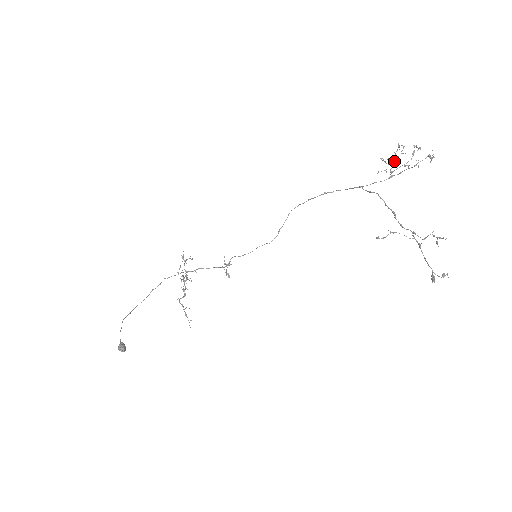
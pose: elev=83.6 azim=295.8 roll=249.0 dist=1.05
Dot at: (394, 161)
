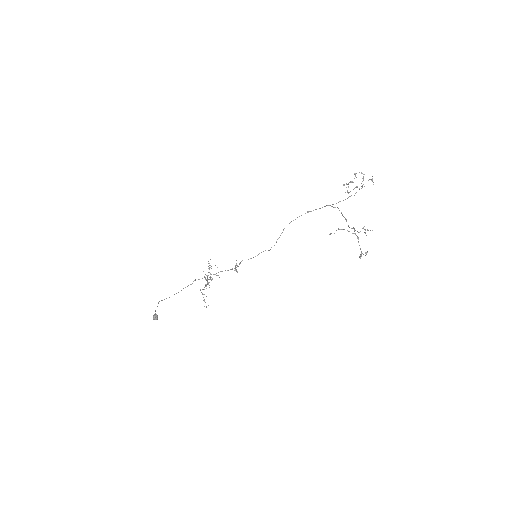
Dot at: occluded
